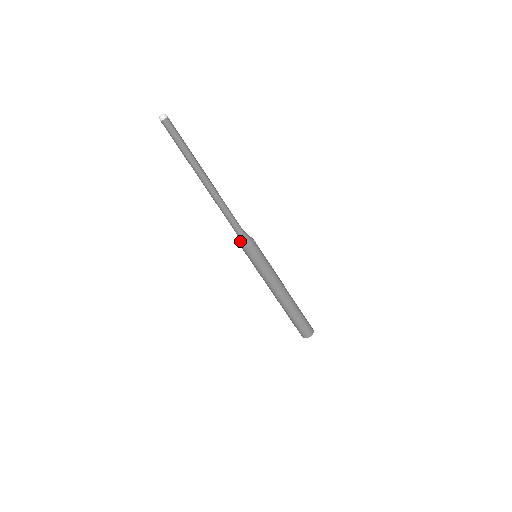
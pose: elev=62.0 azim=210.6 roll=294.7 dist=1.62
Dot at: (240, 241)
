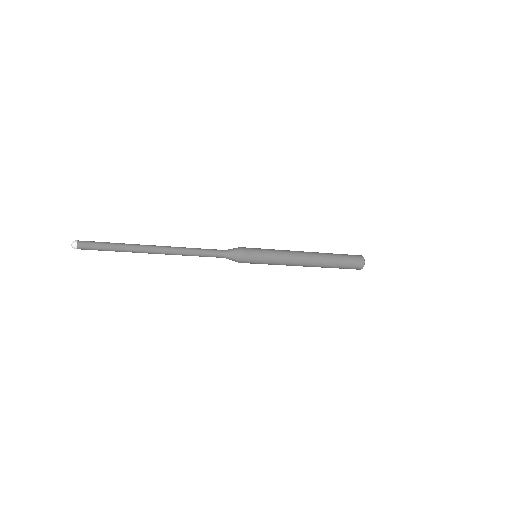
Dot at: occluded
